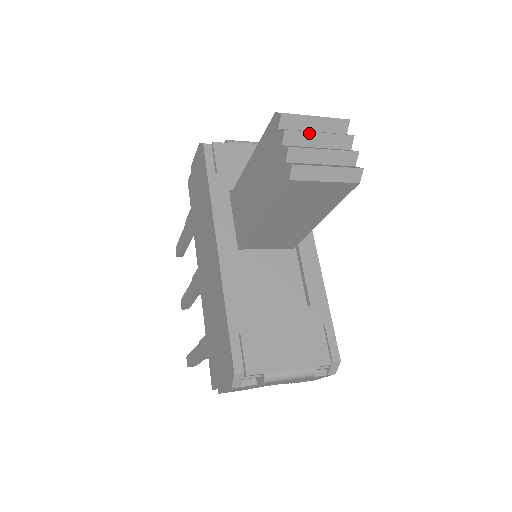
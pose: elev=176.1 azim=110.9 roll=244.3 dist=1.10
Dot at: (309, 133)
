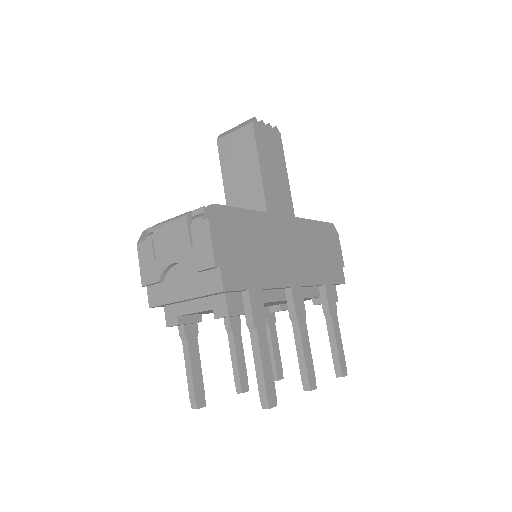
Dot at: occluded
